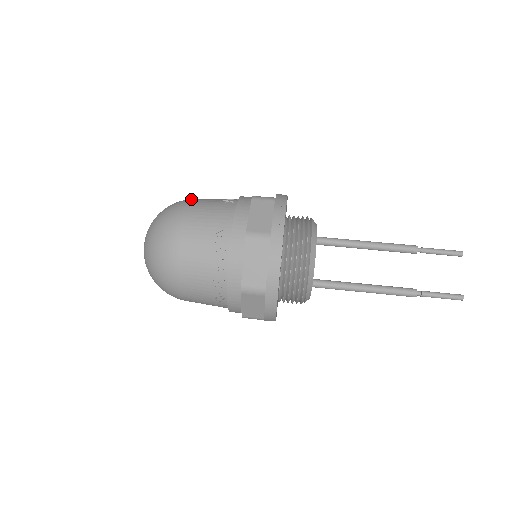
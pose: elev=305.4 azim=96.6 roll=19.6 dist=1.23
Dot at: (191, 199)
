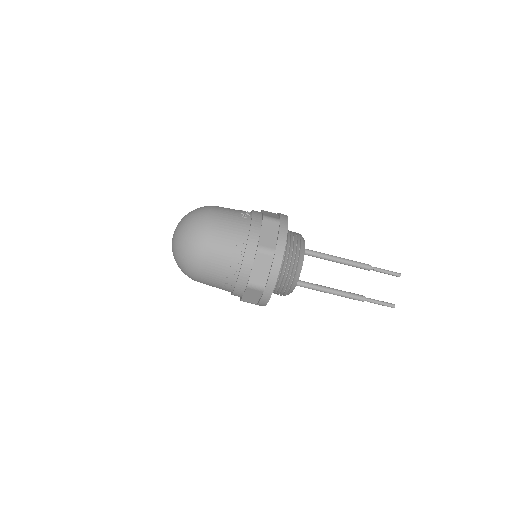
Dot at: (215, 208)
